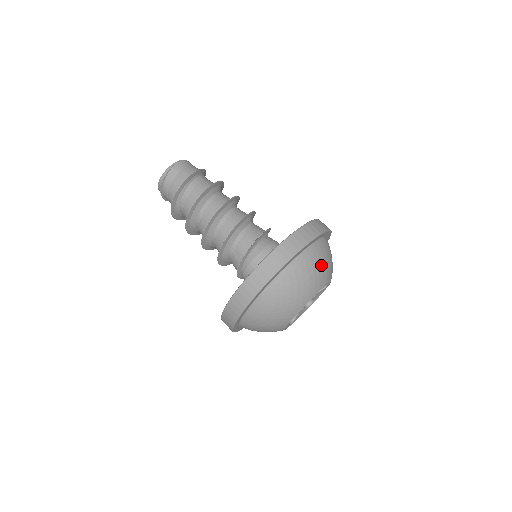
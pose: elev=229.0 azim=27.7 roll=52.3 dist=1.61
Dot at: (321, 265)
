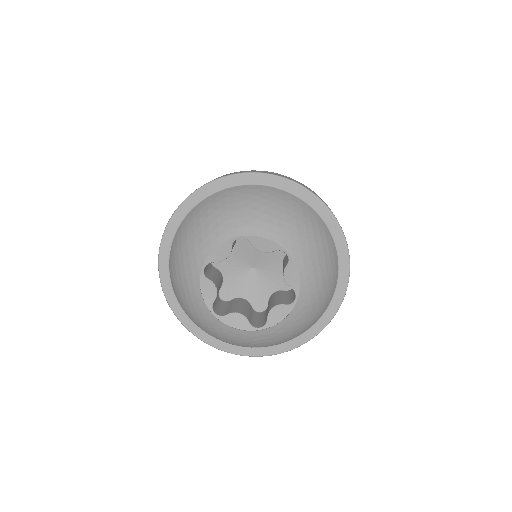
Dot at: (225, 209)
